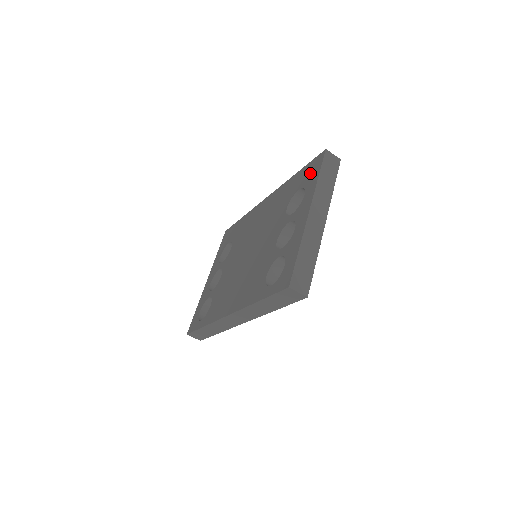
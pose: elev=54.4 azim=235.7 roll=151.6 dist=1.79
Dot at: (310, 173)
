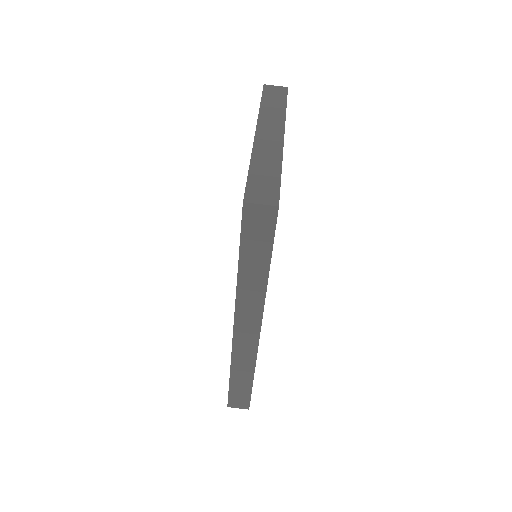
Dot at: occluded
